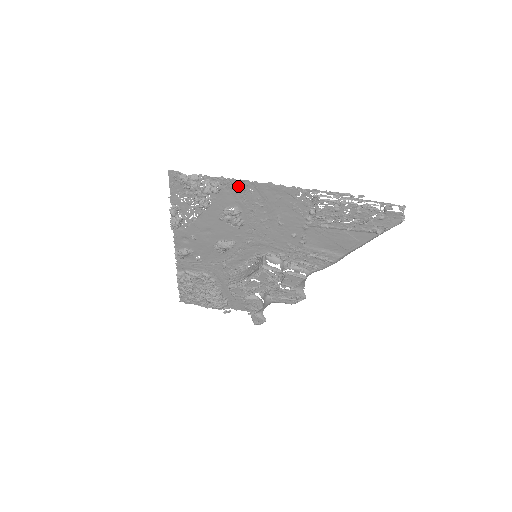
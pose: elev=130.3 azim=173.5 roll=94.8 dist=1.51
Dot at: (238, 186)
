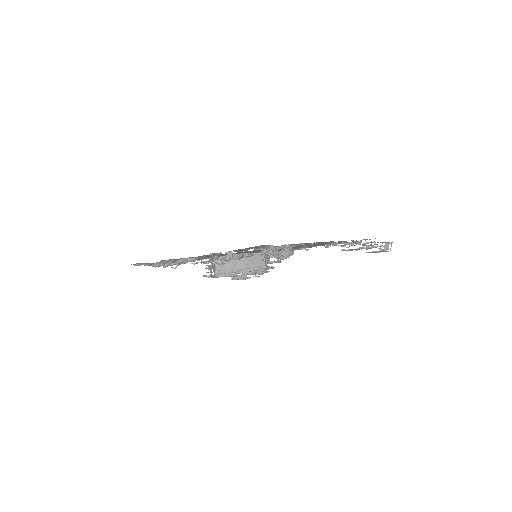
Dot at: occluded
